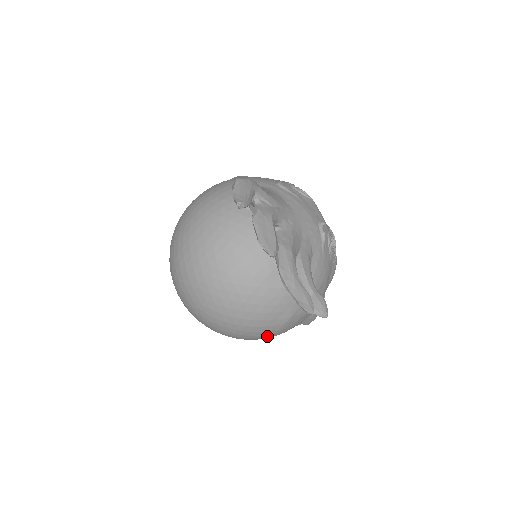
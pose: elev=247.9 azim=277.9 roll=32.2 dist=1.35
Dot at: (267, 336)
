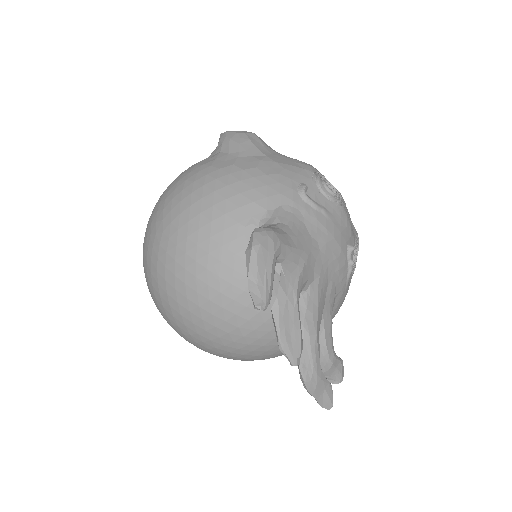
Dot at: occluded
